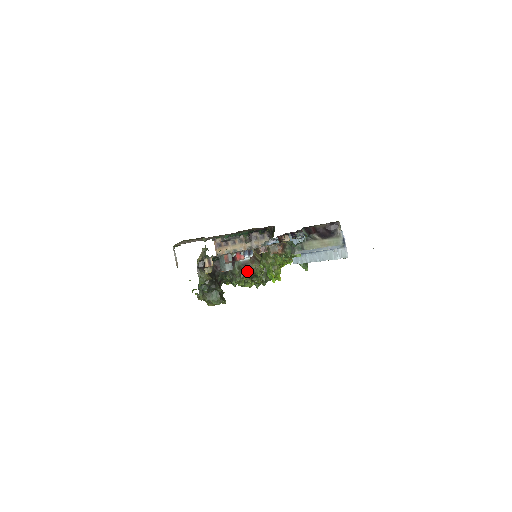
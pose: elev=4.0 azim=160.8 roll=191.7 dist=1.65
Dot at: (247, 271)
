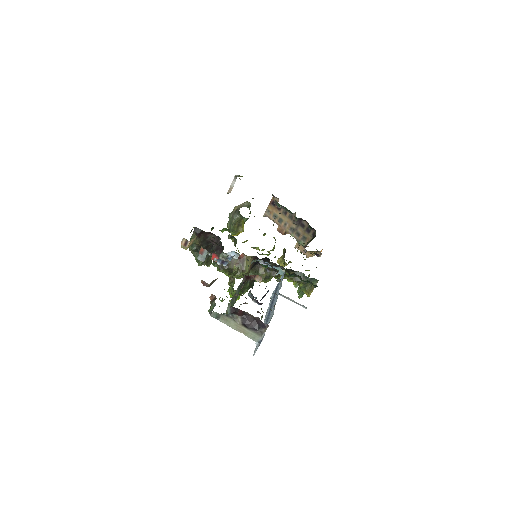
Dot at: (226, 267)
